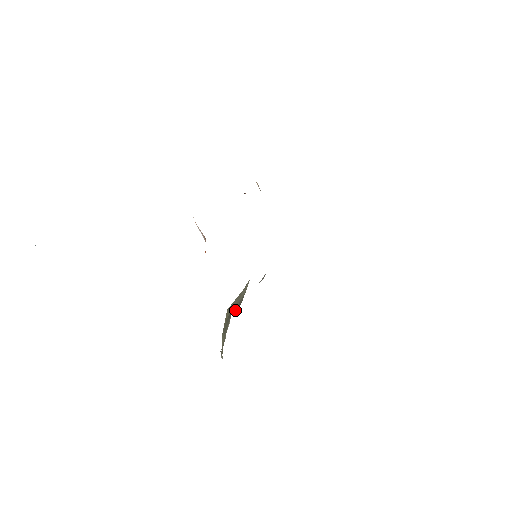
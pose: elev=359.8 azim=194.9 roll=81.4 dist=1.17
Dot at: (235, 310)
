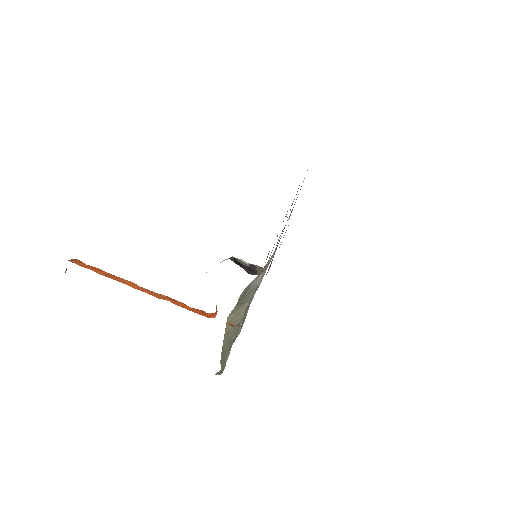
Dot at: (234, 337)
